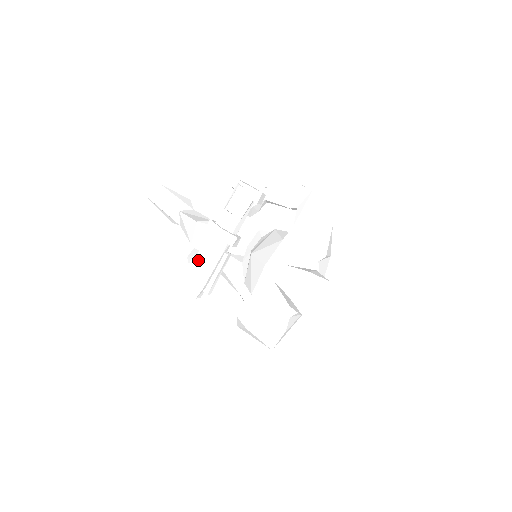
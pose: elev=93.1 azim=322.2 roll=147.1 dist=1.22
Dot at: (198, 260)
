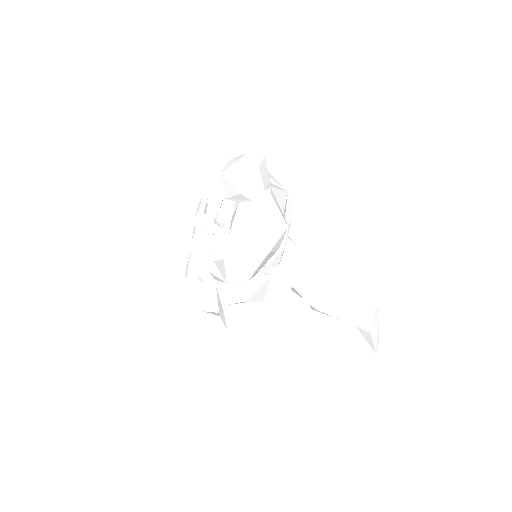
Dot at: occluded
